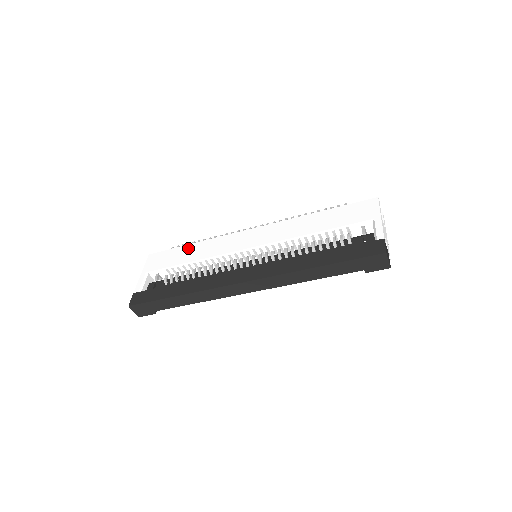
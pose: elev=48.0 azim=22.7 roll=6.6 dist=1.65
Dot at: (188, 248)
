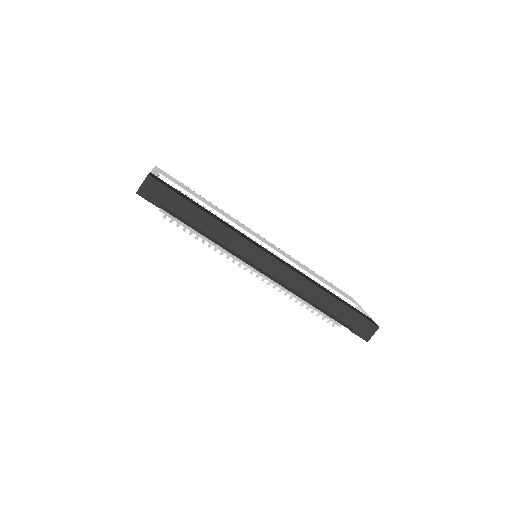
Dot at: (202, 197)
